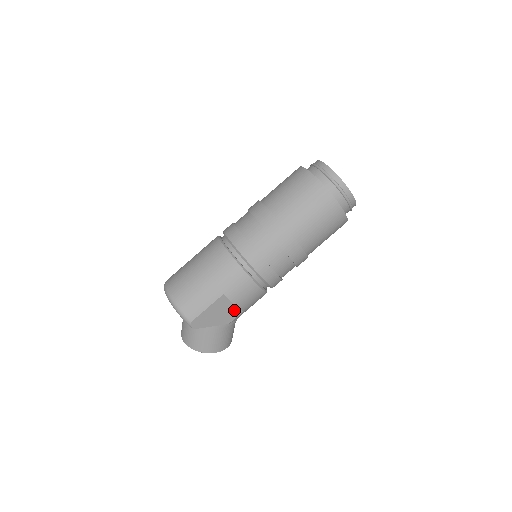
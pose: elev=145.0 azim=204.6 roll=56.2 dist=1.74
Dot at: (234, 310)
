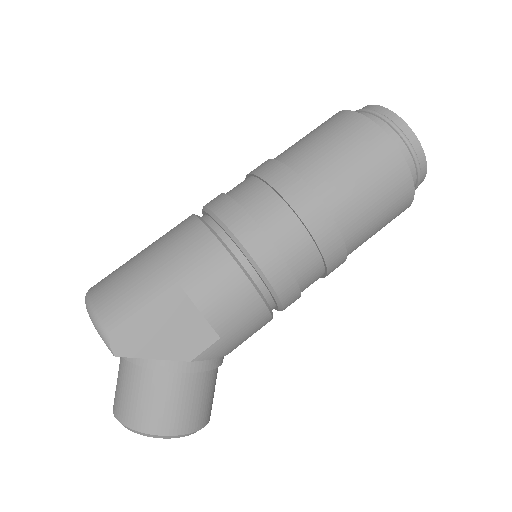
Dot at: (201, 330)
